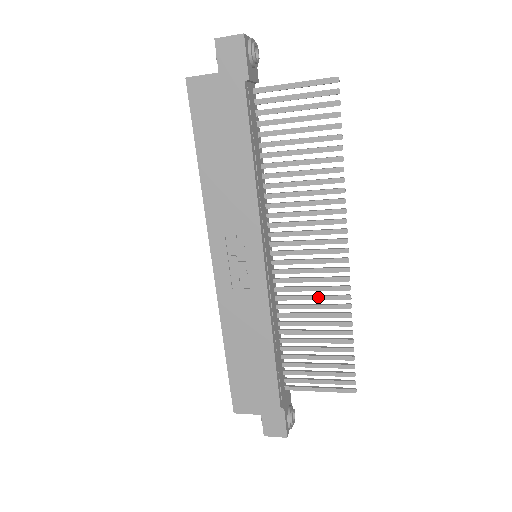
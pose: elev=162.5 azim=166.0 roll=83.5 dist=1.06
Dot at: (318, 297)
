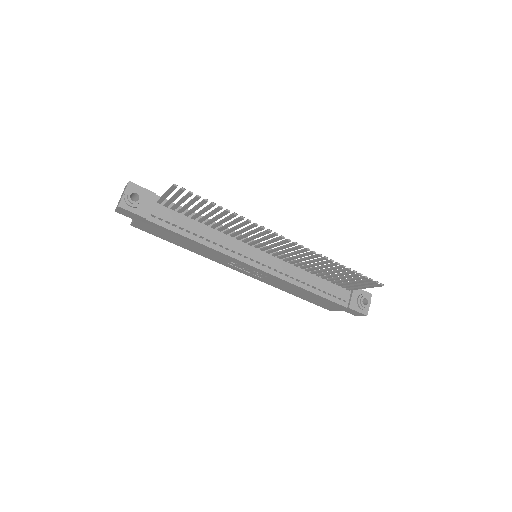
Dot at: (306, 259)
